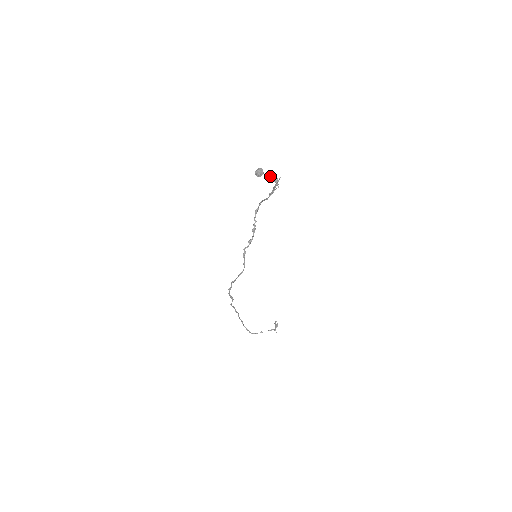
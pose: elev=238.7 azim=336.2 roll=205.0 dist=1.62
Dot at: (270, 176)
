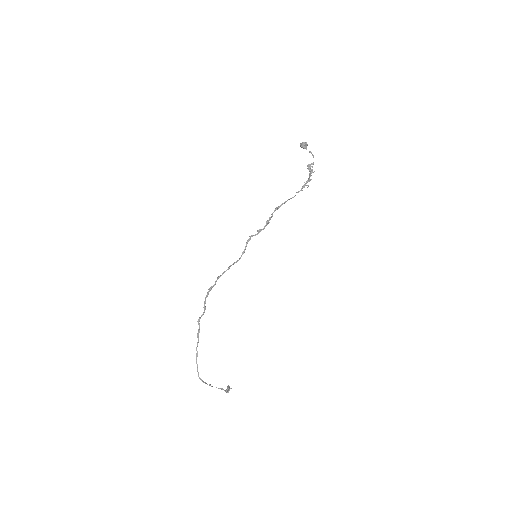
Dot at: (308, 164)
